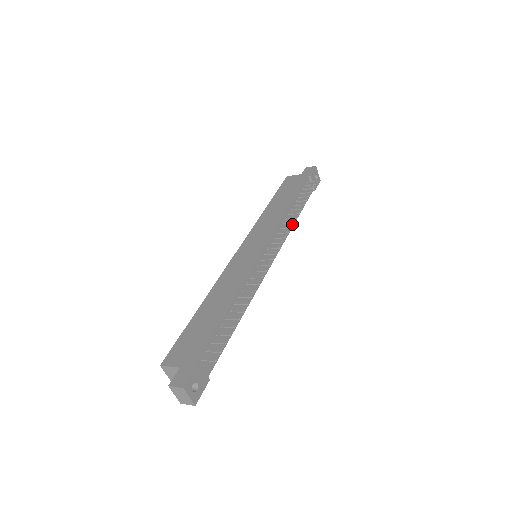
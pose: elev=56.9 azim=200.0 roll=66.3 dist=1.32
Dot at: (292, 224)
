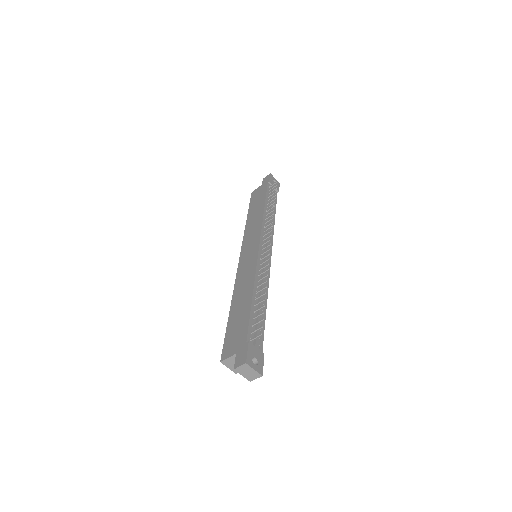
Dot at: (273, 222)
